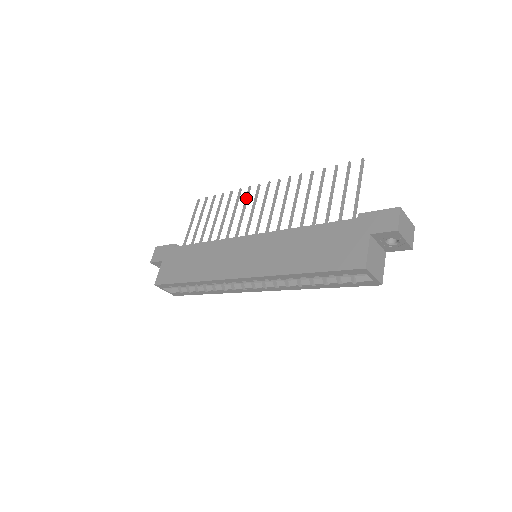
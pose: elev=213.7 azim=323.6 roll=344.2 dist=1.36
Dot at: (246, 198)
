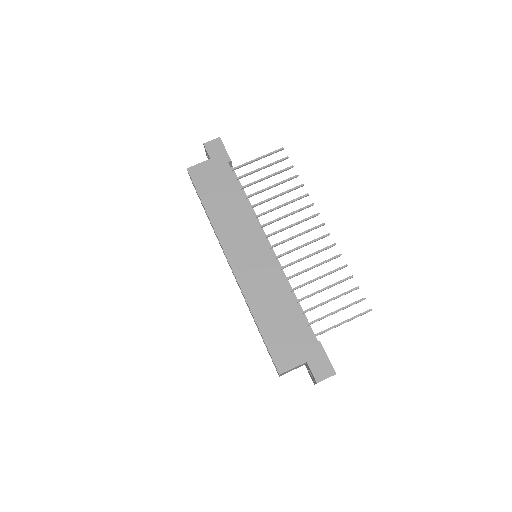
Dot at: (301, 209)
